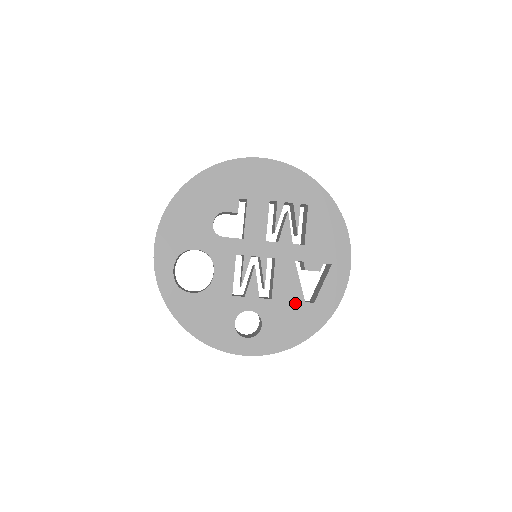
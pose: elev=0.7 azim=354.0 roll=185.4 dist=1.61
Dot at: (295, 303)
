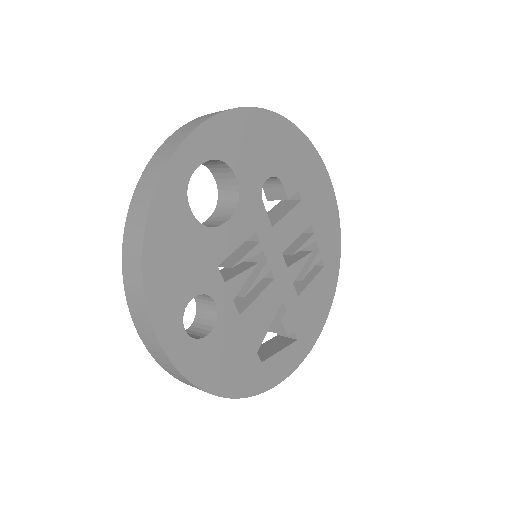
Dot at: (250, 344)
